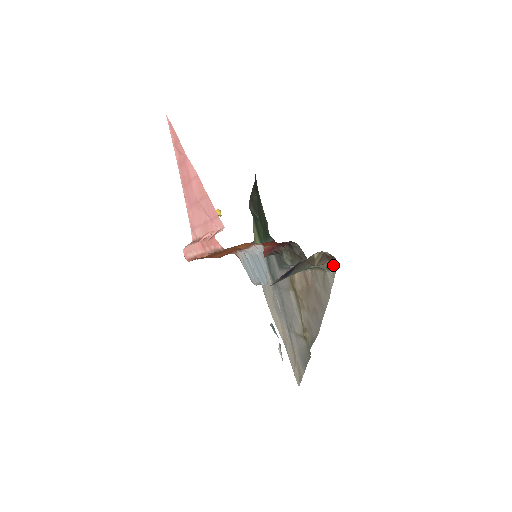
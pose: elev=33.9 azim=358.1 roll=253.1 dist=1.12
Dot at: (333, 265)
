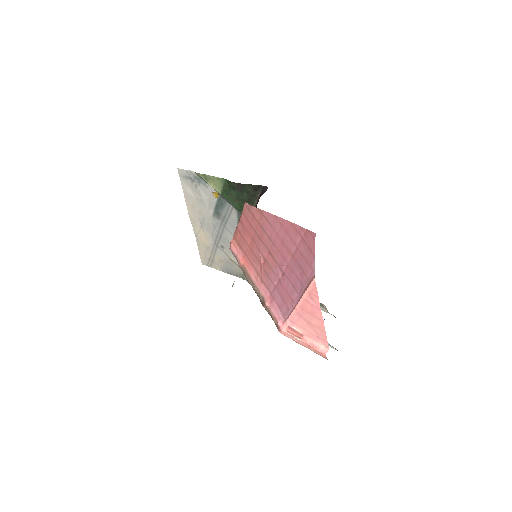
Dot at: occluded
